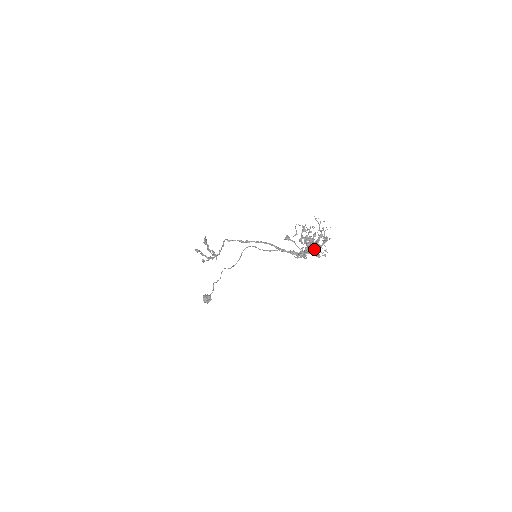
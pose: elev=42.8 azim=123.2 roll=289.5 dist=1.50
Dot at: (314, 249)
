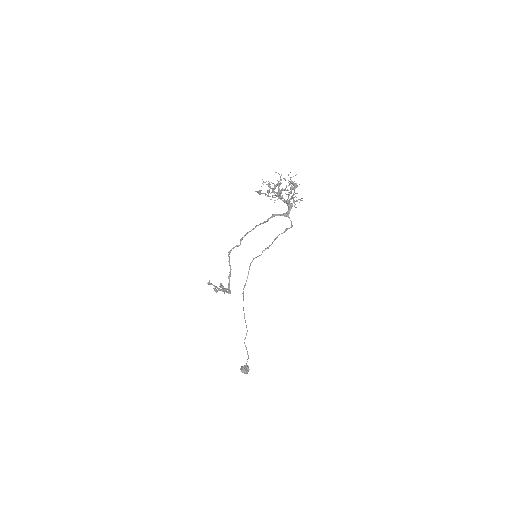
Dot at: (289, 200)
